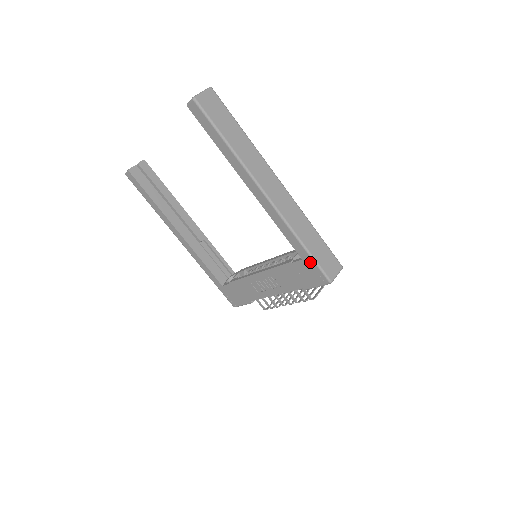
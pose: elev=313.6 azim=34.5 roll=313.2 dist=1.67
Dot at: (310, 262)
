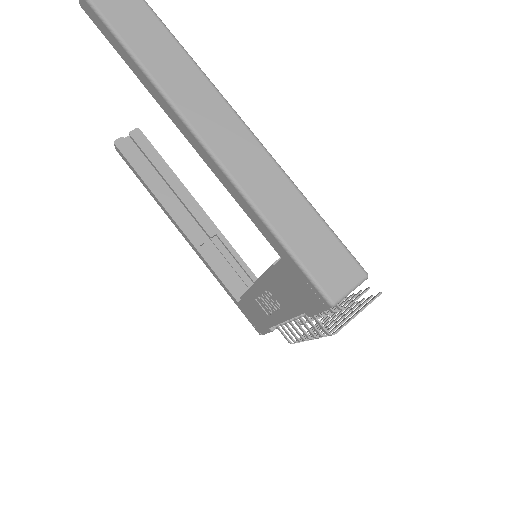
Dot at: (291, 263)
